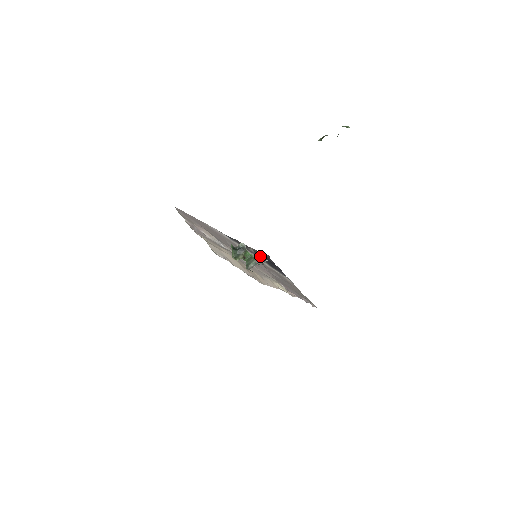
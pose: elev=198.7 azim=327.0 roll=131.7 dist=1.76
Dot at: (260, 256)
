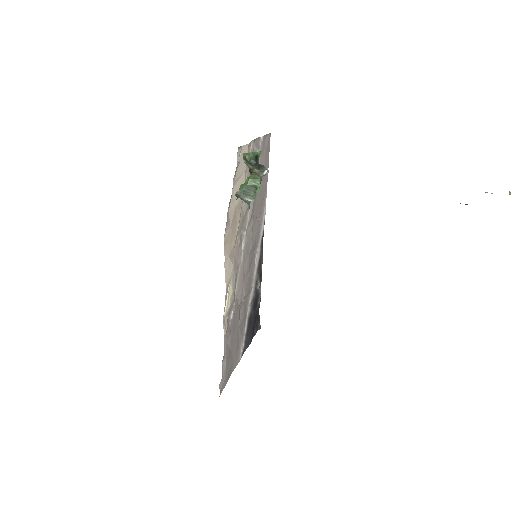
Dot at: (256, 301)
